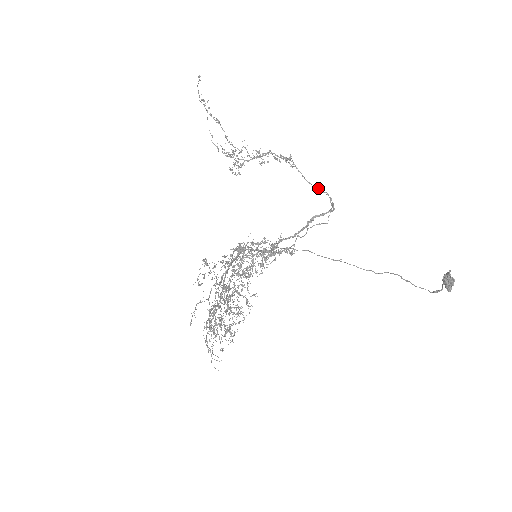
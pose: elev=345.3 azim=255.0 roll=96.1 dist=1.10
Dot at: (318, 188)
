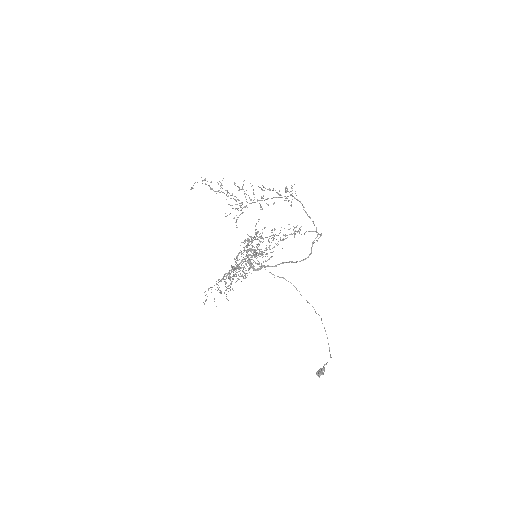
Dot at: (312, 221)
